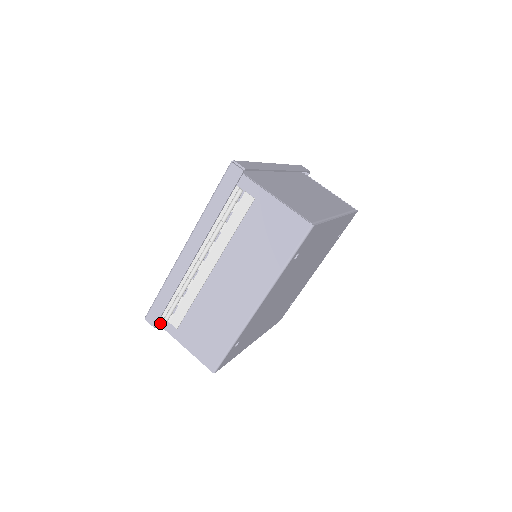
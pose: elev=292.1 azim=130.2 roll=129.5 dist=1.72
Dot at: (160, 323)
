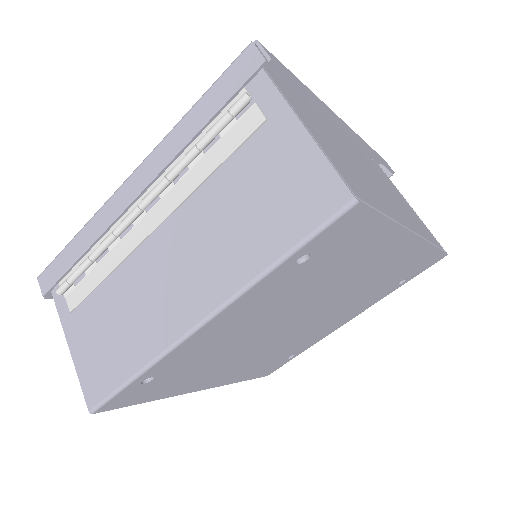
Dot at: (54, 293)
